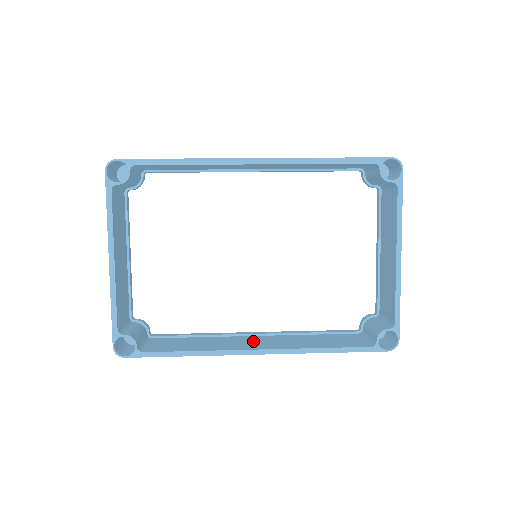
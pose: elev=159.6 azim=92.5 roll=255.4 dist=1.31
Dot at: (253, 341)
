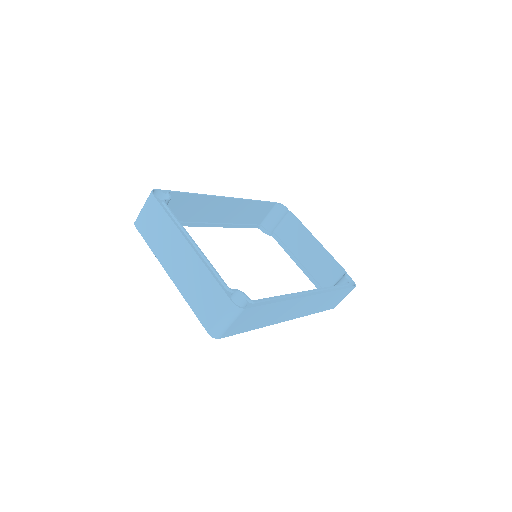
Dot at: occluded
